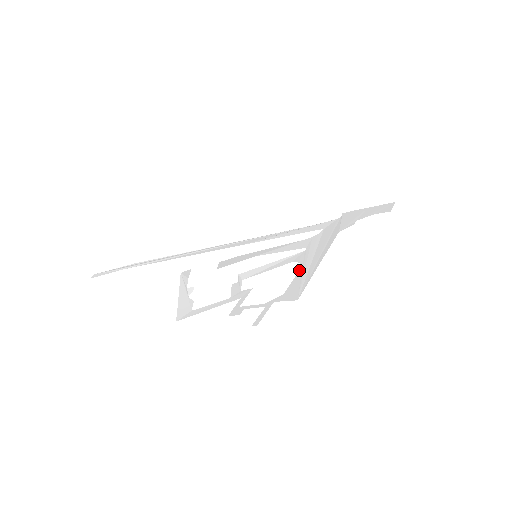
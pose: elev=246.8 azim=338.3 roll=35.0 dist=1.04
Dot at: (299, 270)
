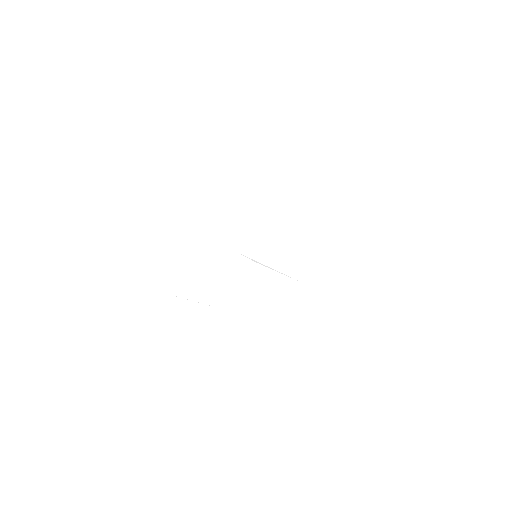
Dot at: (265, 327)
